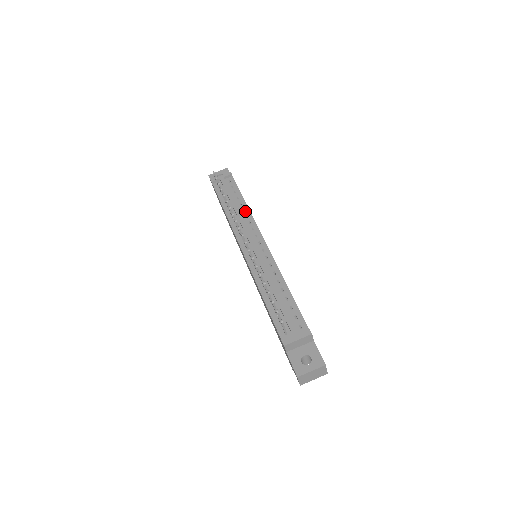
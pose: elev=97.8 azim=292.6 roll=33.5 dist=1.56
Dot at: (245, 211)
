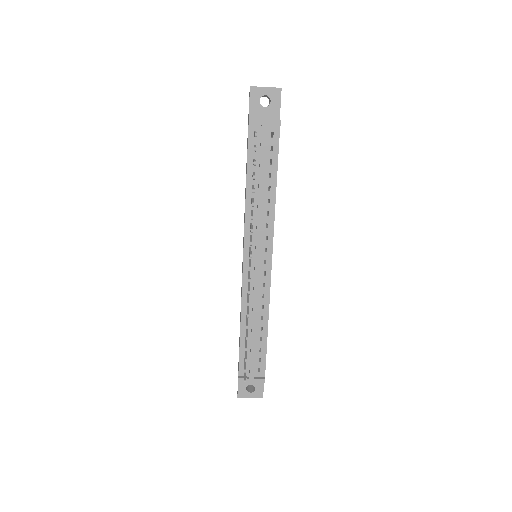
Dot at: (270, 205)
